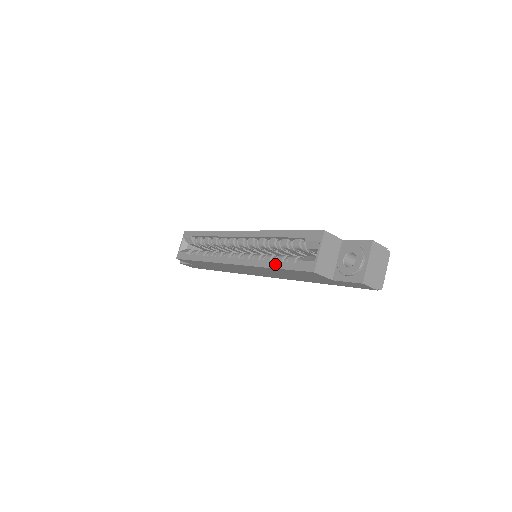
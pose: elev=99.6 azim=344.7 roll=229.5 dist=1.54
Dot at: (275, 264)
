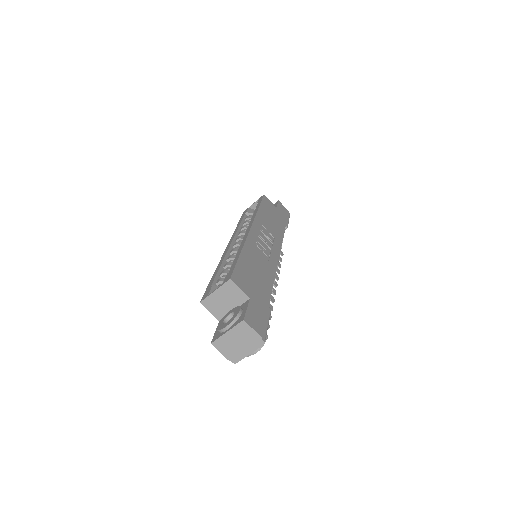
Dot at: (215, 273)
